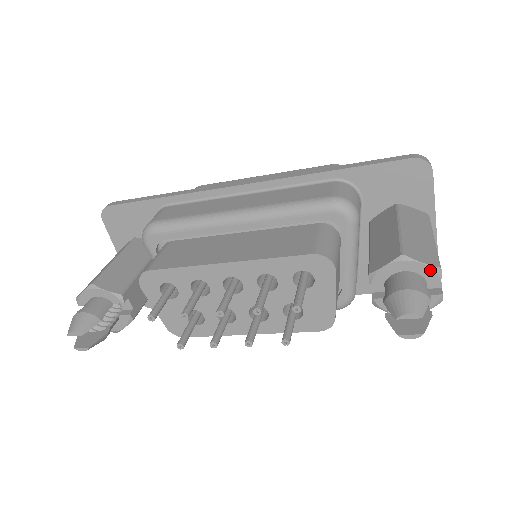
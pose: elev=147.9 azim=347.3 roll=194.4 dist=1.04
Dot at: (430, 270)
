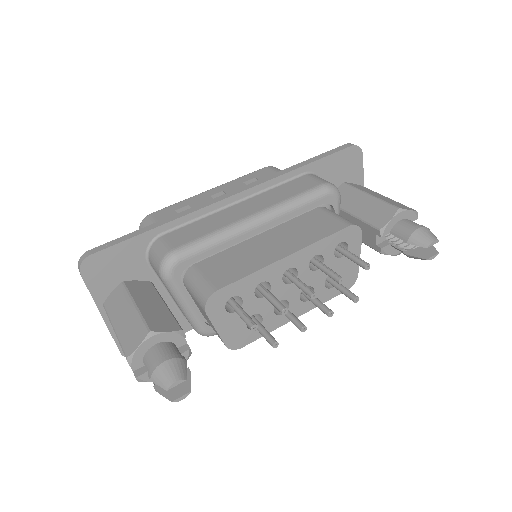
Dot at: (413, 214)
